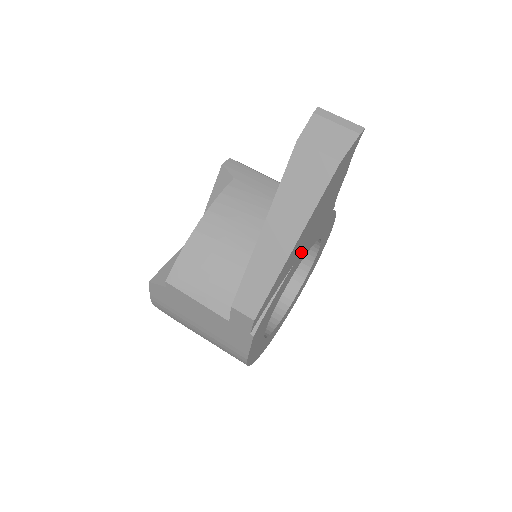
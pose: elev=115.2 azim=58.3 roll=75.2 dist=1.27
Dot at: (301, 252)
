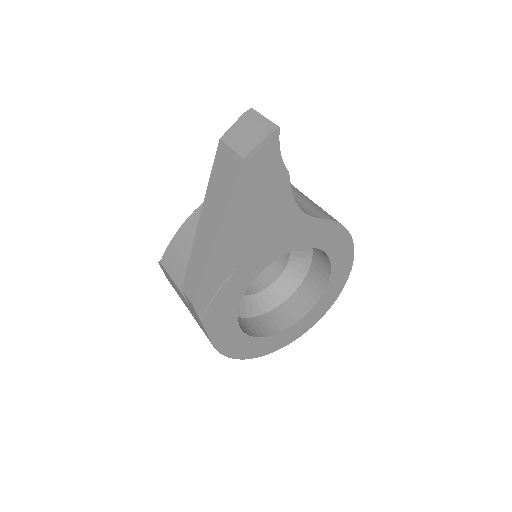
Dot at: (255, 251)
